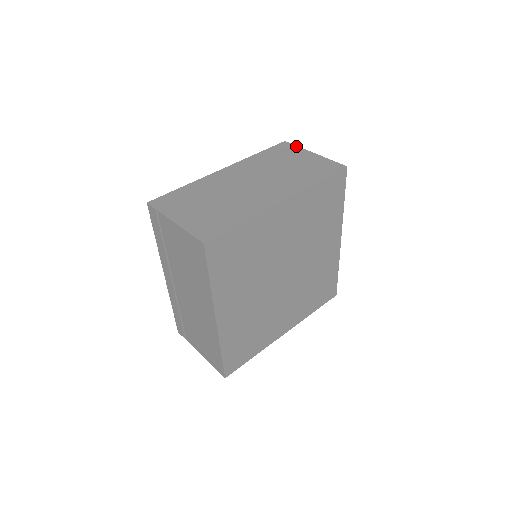
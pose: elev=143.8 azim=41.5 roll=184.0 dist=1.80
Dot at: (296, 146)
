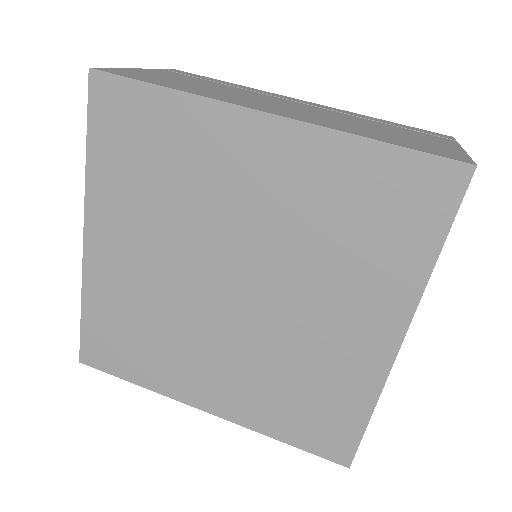
Dot at: (455, 140)
